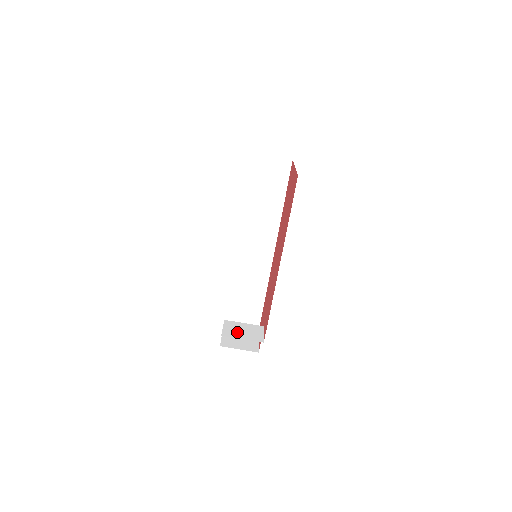
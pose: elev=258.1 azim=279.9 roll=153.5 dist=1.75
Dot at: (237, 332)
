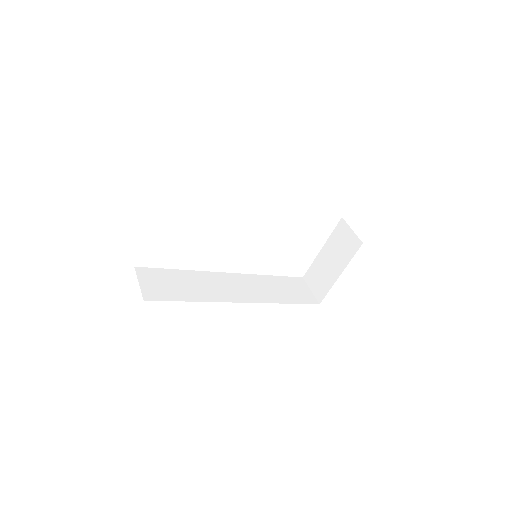
Dot at: occluded
